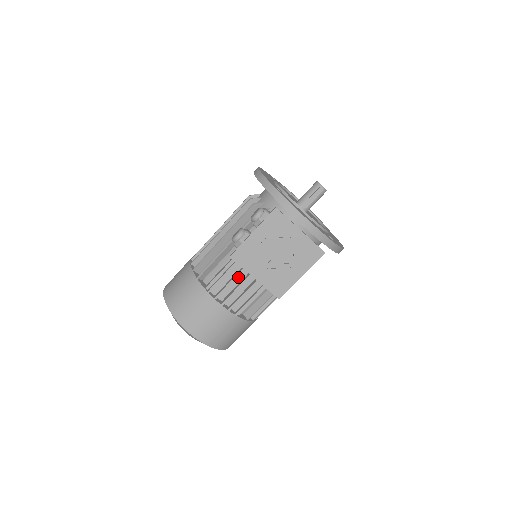
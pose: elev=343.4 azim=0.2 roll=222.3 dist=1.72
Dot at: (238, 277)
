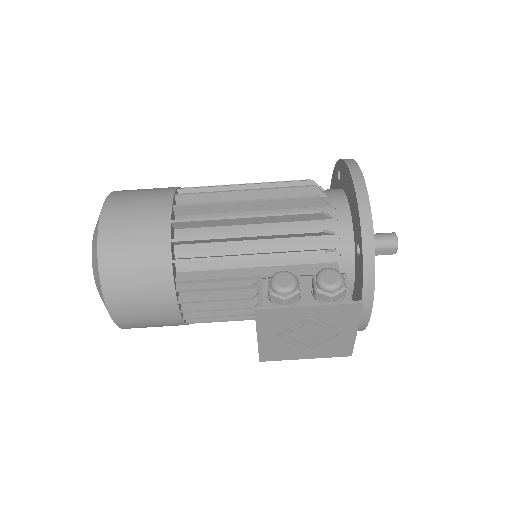
Dot at: (227, 294)
